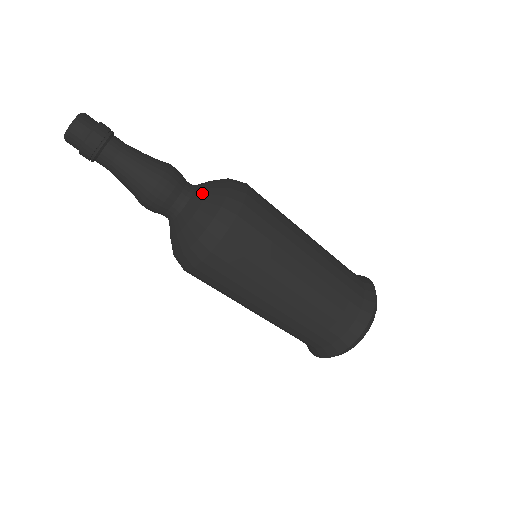
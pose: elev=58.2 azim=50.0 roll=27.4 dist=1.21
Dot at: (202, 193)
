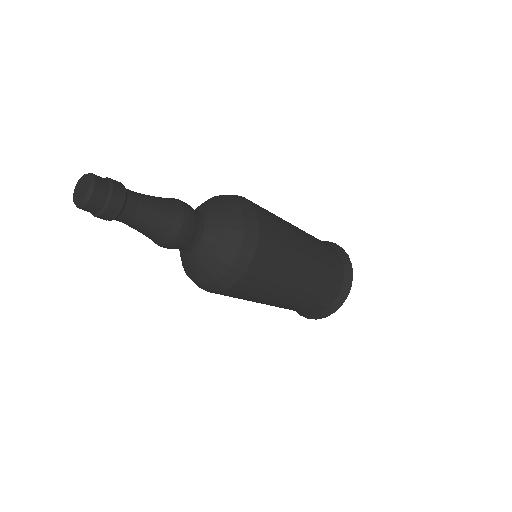
Dot at: (218, 221)
